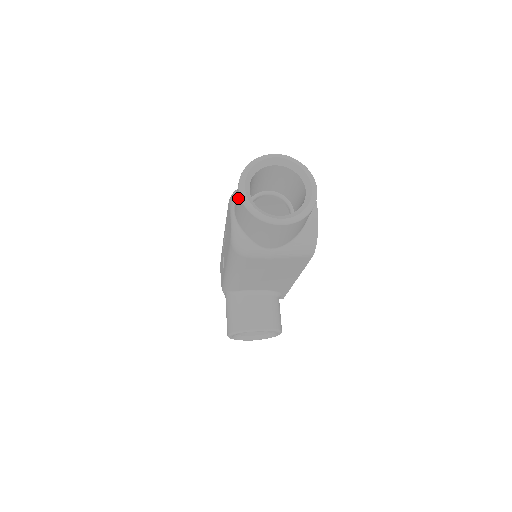
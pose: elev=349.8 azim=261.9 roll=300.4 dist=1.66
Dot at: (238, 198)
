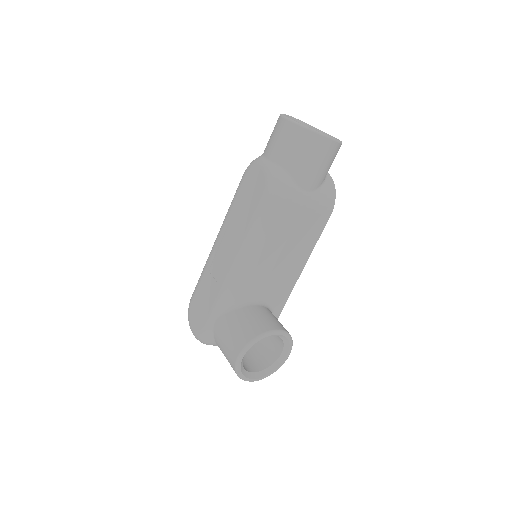
Dot at: (285, 128)
